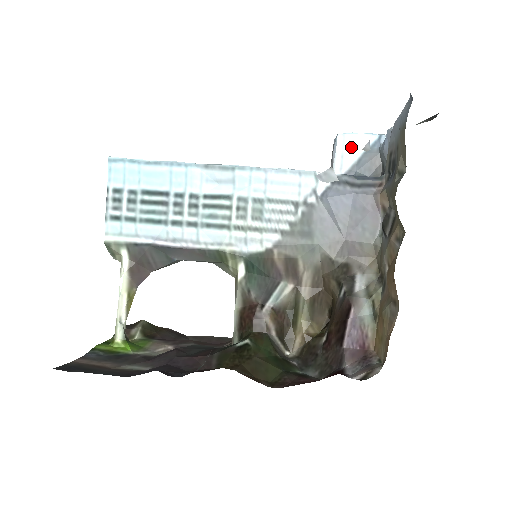
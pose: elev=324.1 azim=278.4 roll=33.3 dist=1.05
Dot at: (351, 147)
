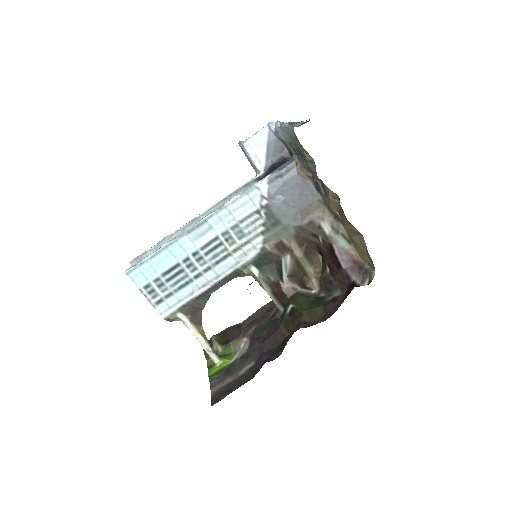
Dot at: (257, 146)
